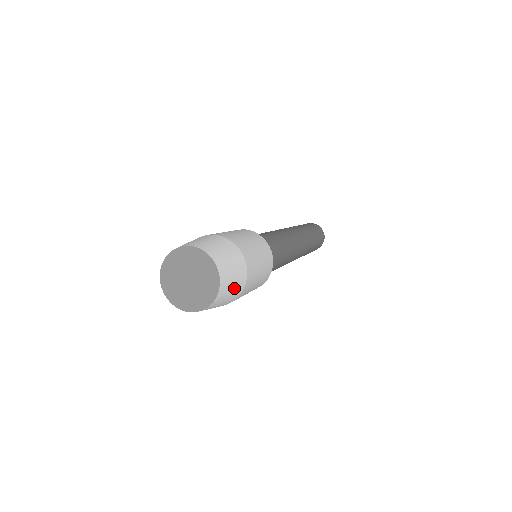
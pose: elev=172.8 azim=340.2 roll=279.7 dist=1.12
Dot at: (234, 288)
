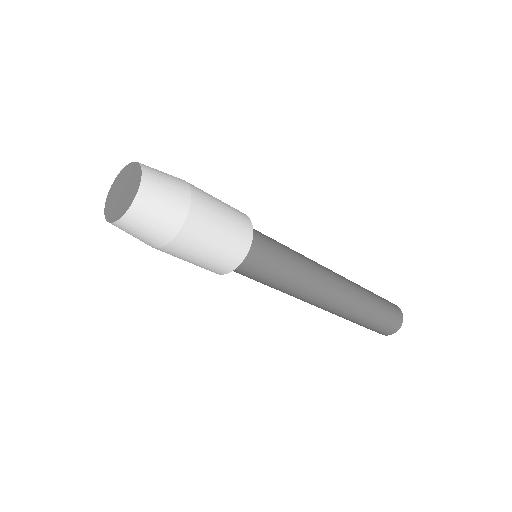
Dot at: (170, 179)
